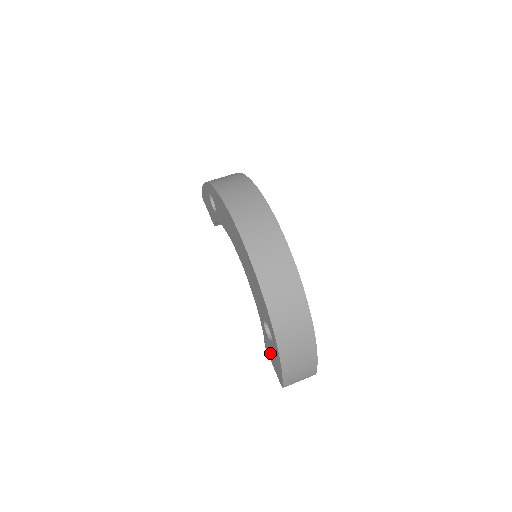
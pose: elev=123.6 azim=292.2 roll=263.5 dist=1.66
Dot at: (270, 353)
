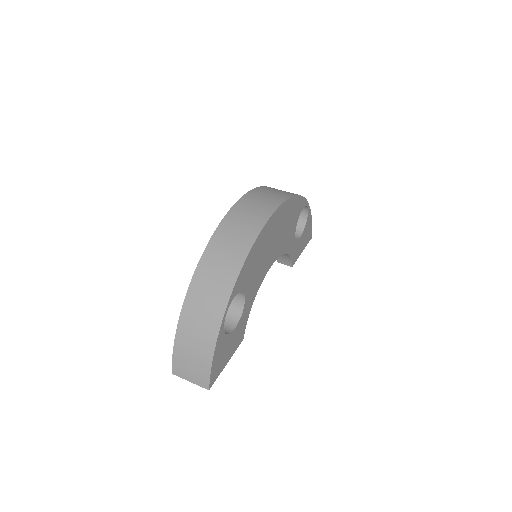
Dot at: occluded
